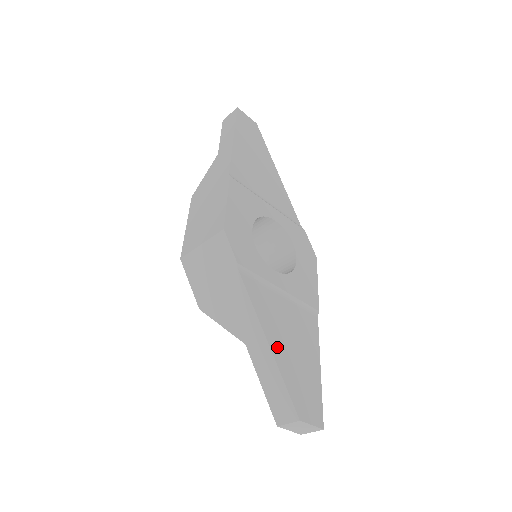
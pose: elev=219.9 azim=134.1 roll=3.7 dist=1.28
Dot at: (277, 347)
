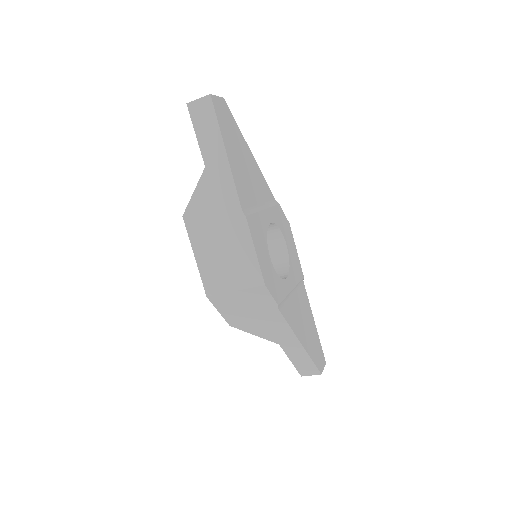
Dot at: (304, 341)
